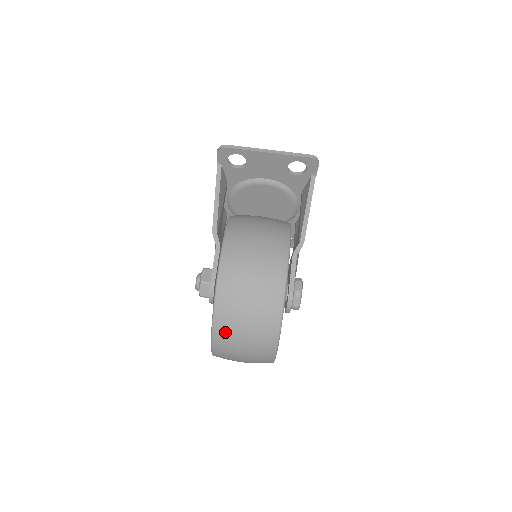
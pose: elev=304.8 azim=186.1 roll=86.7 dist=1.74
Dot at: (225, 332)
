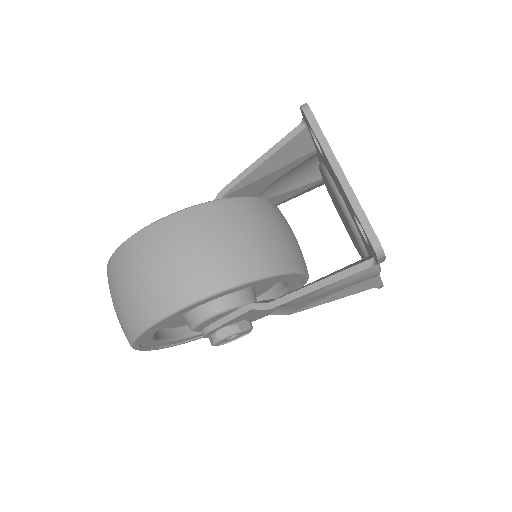
Dot at: occluded
